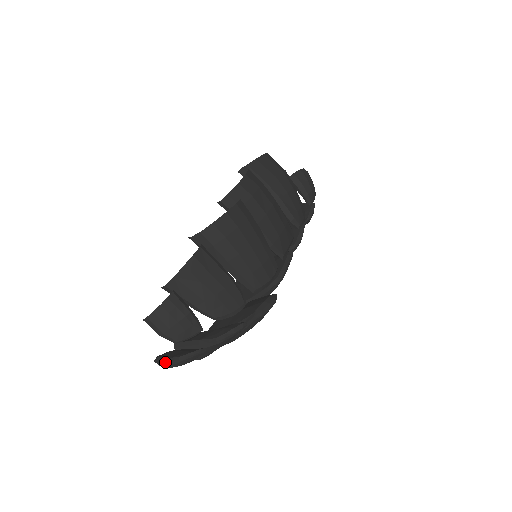
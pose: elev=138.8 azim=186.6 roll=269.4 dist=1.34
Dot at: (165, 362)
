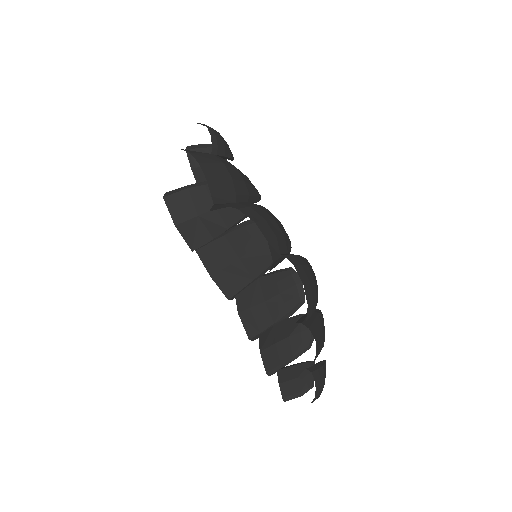
Dot at: occluded
